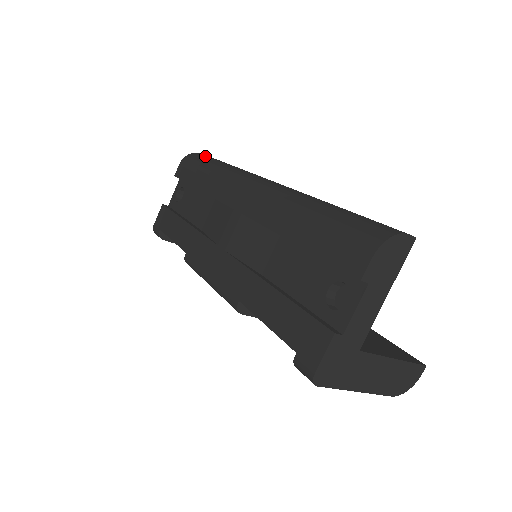
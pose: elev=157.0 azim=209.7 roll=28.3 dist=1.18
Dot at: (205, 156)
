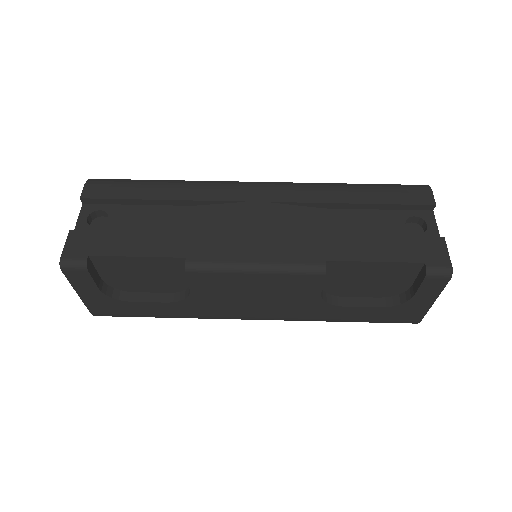
Dot at: occluded
